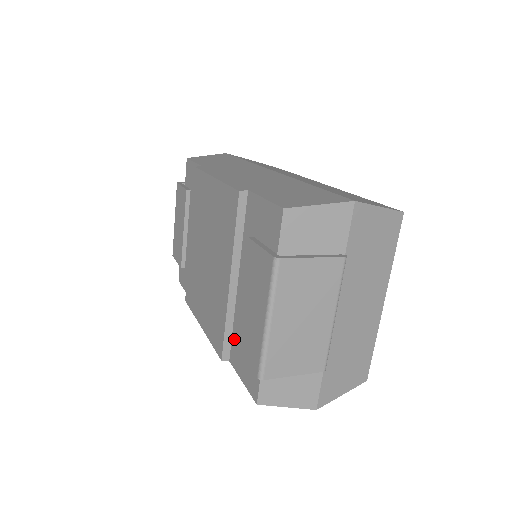
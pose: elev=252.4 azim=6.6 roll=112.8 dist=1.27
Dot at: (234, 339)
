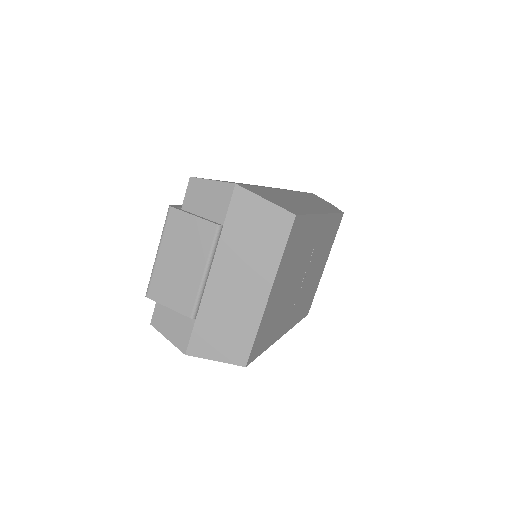
Dot at: occluded
